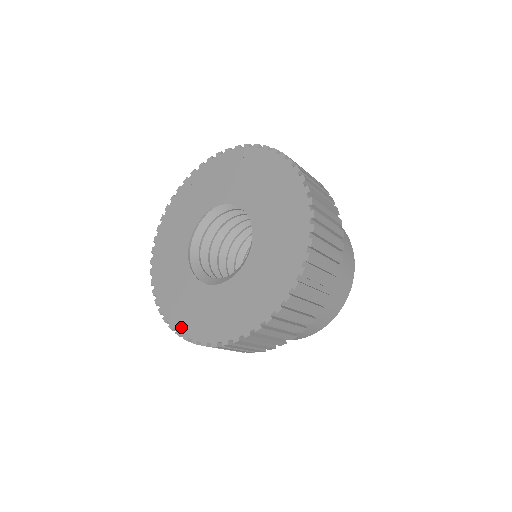
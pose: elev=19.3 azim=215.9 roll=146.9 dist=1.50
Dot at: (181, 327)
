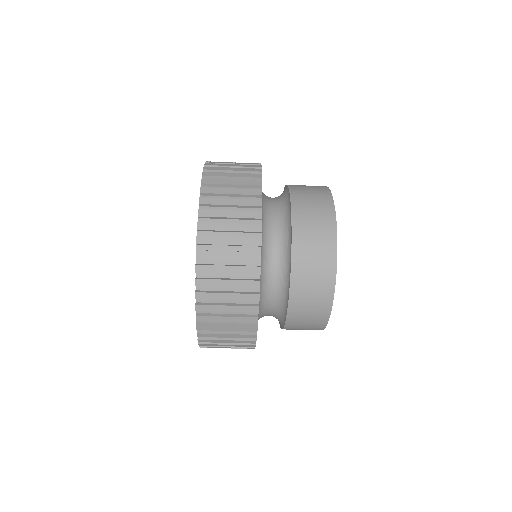
Dot at: (196, 302)
